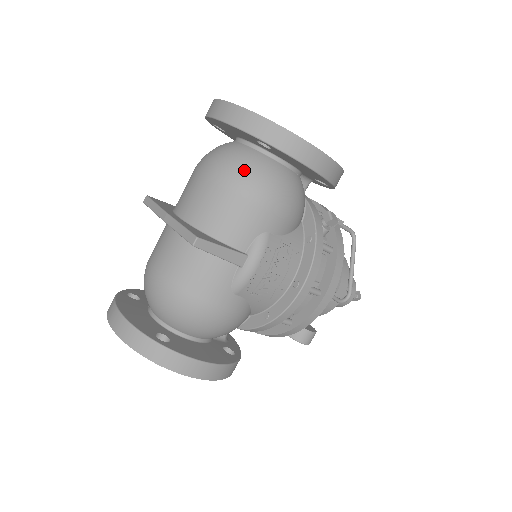
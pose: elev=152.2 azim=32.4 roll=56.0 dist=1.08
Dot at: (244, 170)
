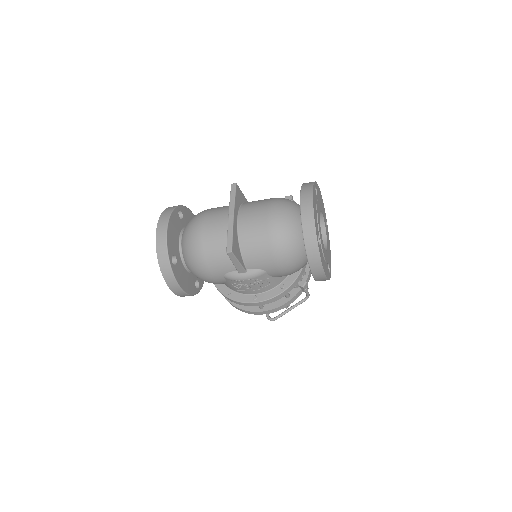
Dot at: (286, 240)
